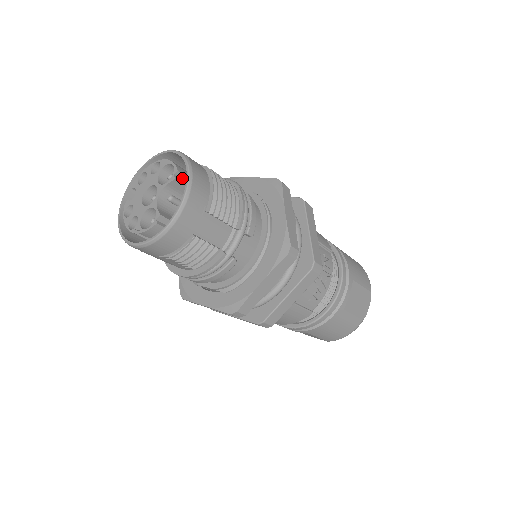
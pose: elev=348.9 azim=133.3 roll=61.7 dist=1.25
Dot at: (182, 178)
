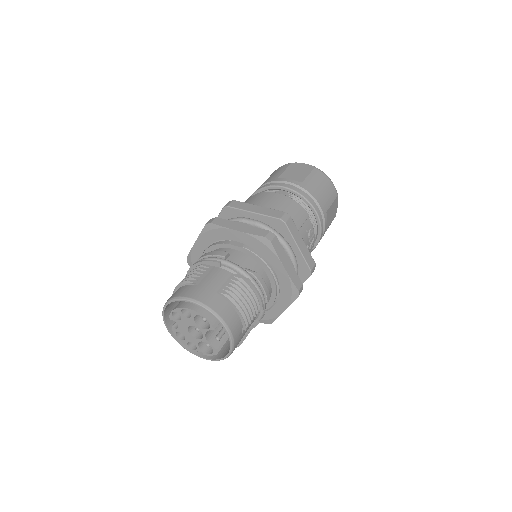
Dot at: (215, 320)
